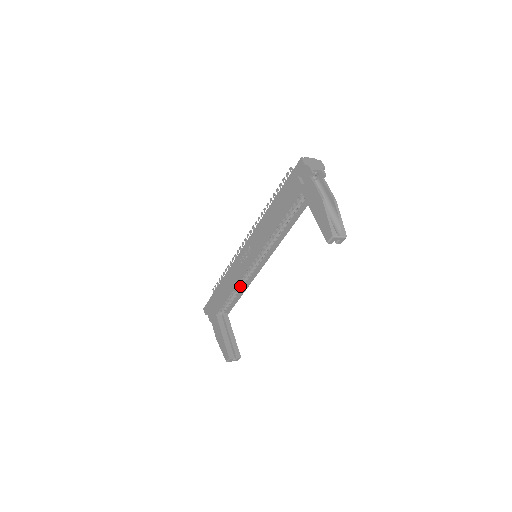
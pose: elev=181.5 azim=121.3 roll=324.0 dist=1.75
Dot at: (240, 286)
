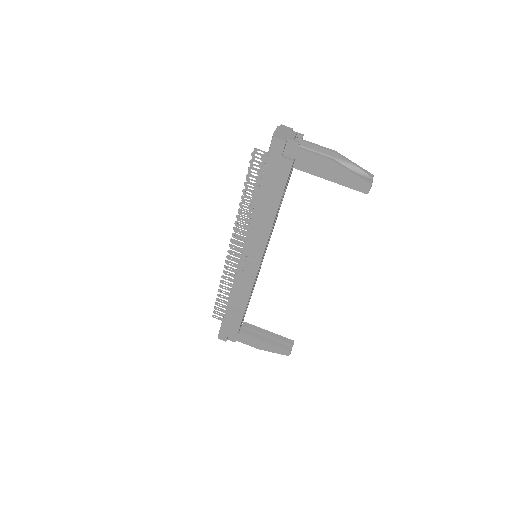
Dot at: occluded
